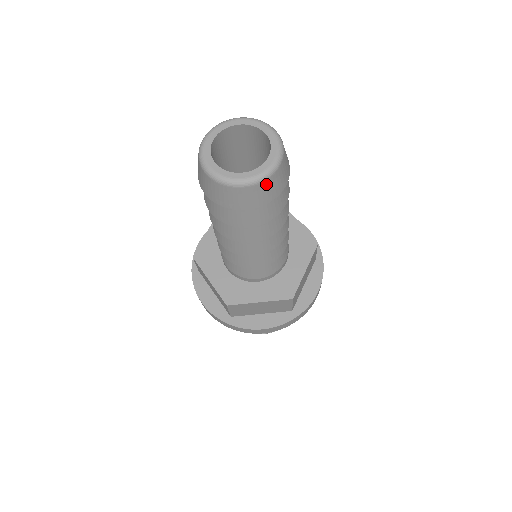
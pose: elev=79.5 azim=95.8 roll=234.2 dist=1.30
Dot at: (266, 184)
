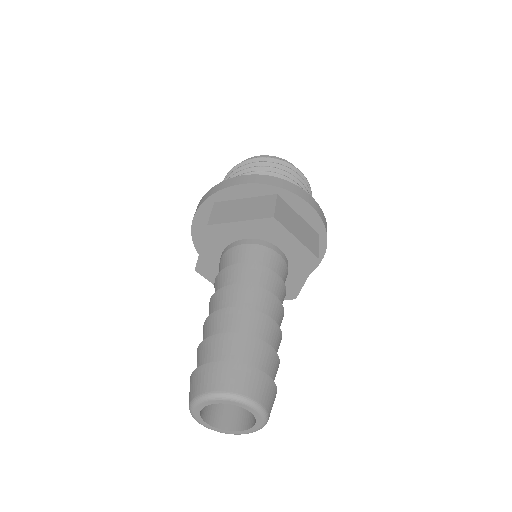
Dot at: occluded
